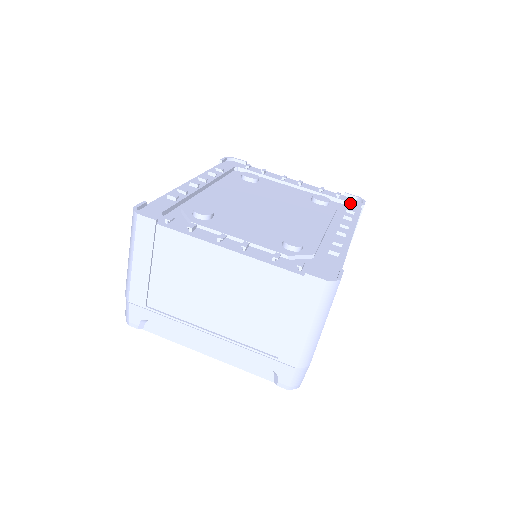
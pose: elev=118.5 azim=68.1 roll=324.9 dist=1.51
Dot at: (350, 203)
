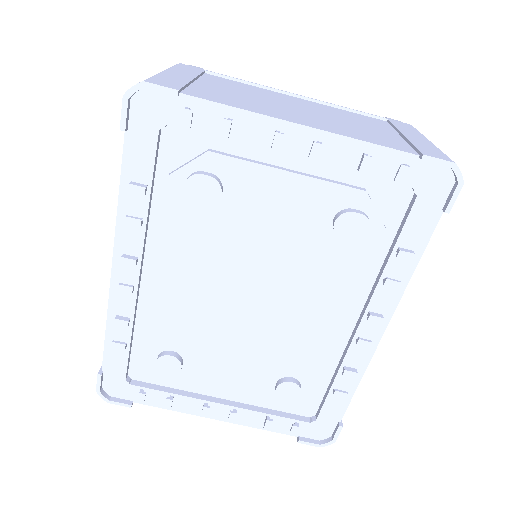
Dot at: (422, 198)
